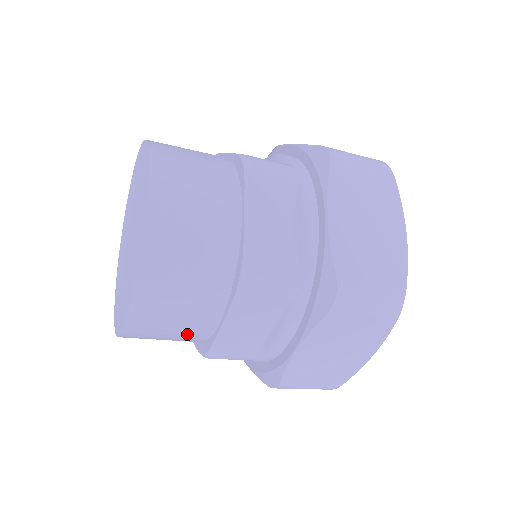
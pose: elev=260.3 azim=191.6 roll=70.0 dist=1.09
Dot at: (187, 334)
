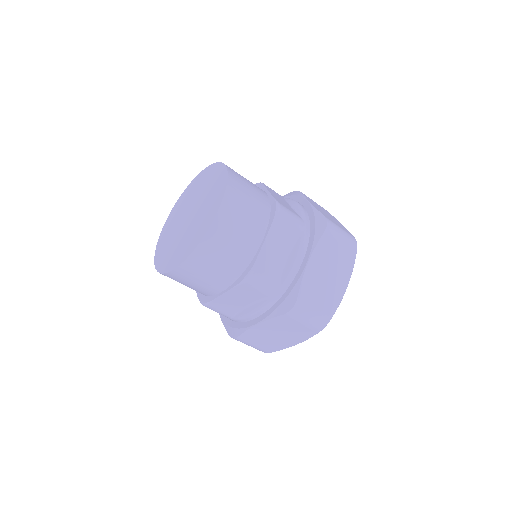
Dot at: (200, 289)
